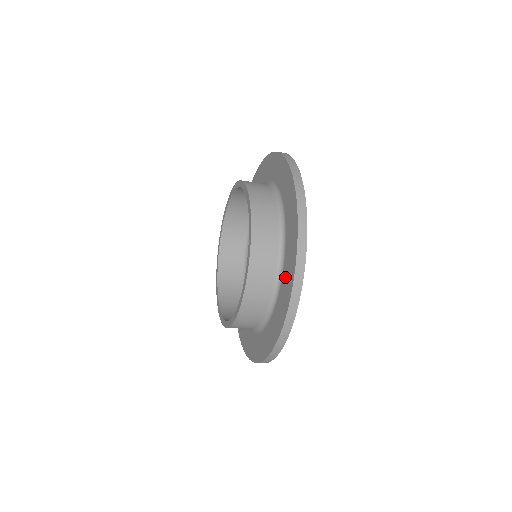
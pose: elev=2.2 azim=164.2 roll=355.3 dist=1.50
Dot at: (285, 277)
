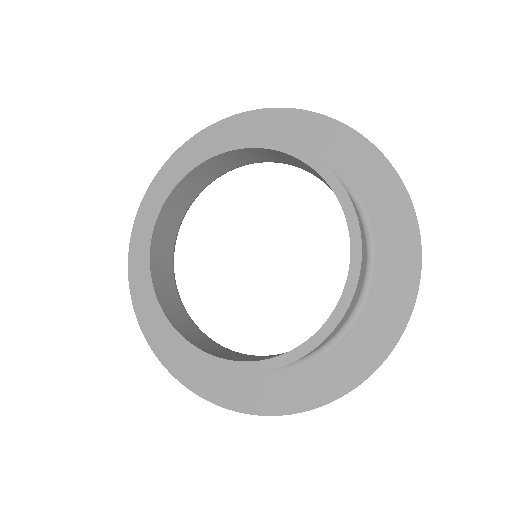
Dot at: (385, 286)
